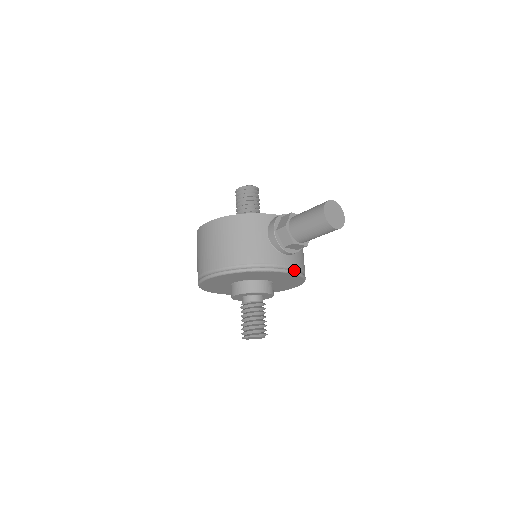
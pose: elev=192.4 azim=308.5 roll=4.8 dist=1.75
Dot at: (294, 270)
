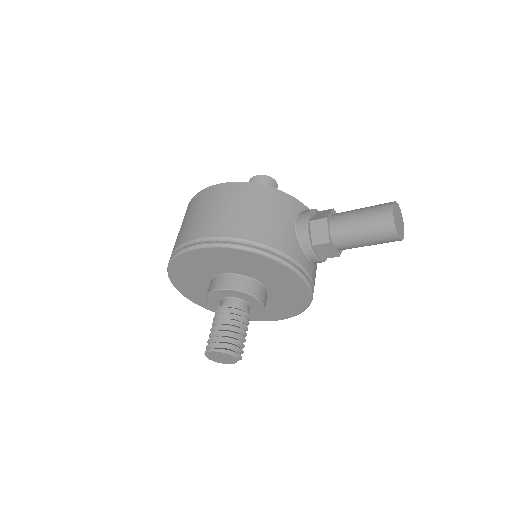
Dot at: (310, 282)
